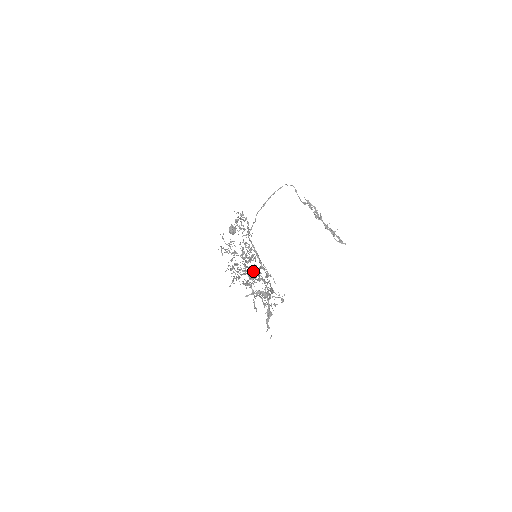
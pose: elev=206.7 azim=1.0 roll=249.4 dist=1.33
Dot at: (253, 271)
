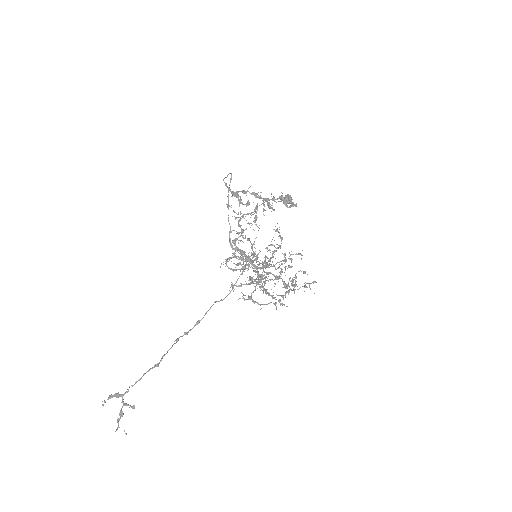
Dot at: (211, 306)
